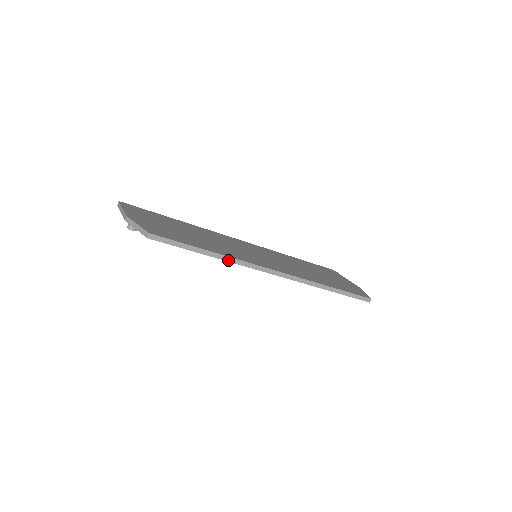
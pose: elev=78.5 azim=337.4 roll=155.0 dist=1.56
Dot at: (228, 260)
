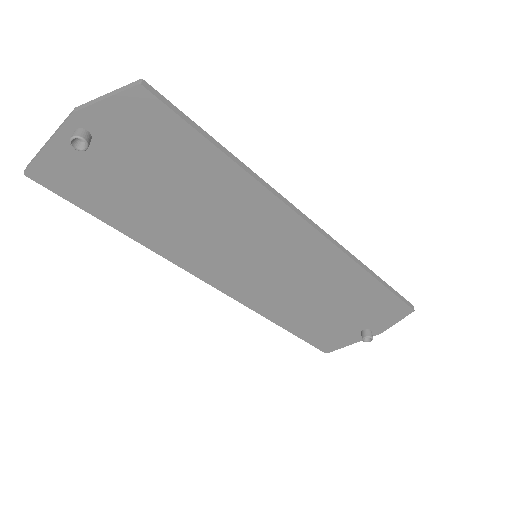
Dot at: (253, 176)
